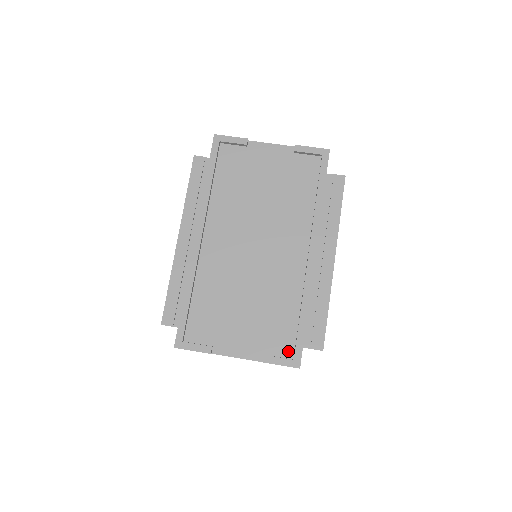
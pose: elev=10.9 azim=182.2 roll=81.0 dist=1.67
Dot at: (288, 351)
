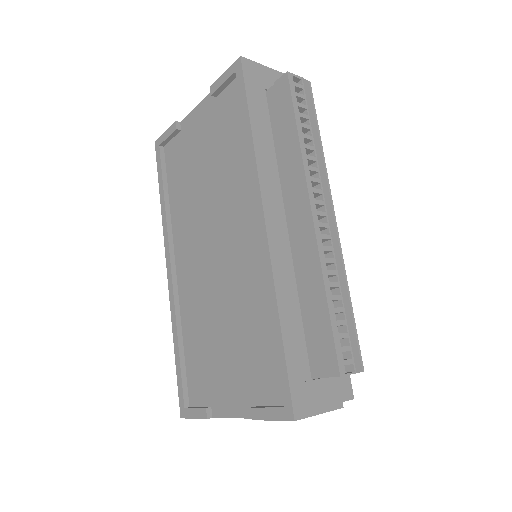
Dot at: (280, 393)
